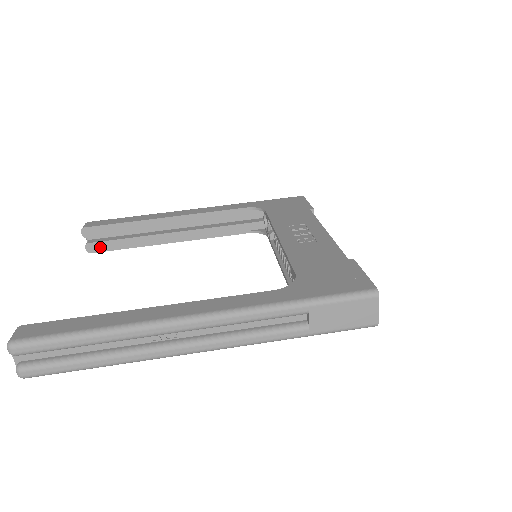
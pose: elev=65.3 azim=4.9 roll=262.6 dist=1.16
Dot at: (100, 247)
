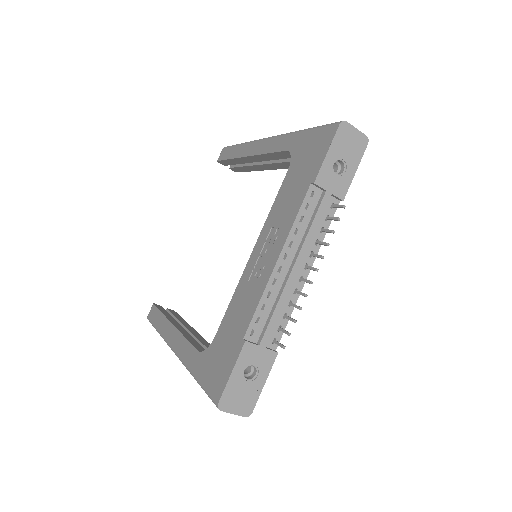
Dot at: (237, 170)
